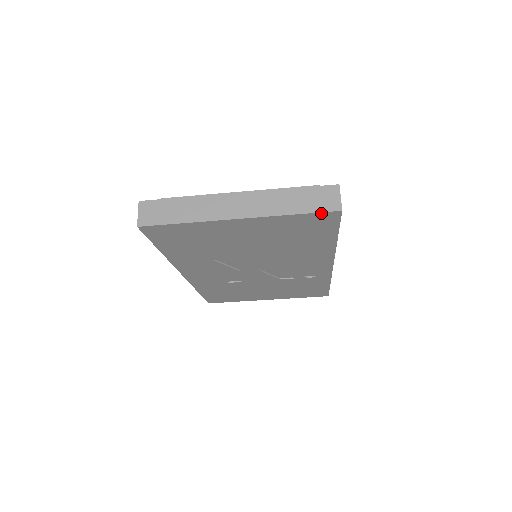
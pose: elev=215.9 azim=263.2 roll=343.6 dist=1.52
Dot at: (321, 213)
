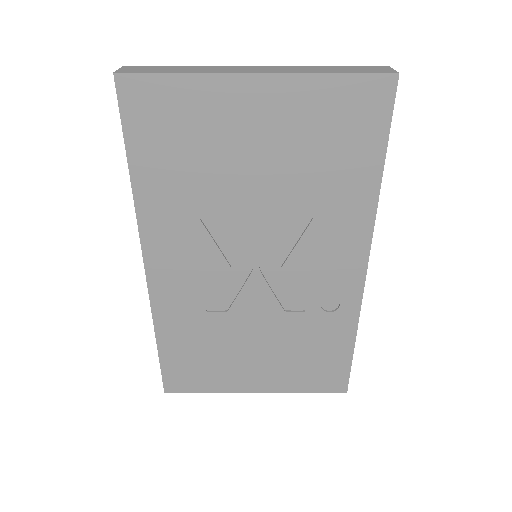
Dot at: (371, 76)
